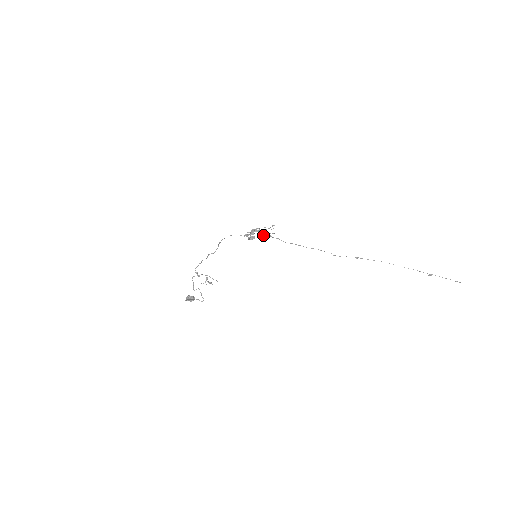
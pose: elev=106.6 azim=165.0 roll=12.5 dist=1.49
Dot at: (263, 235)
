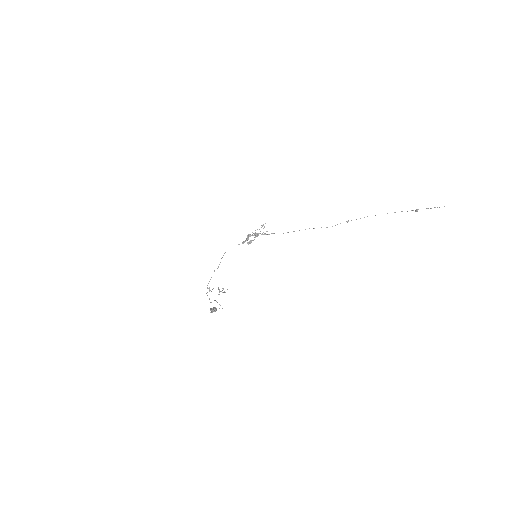
Dot at: (257, 236)
